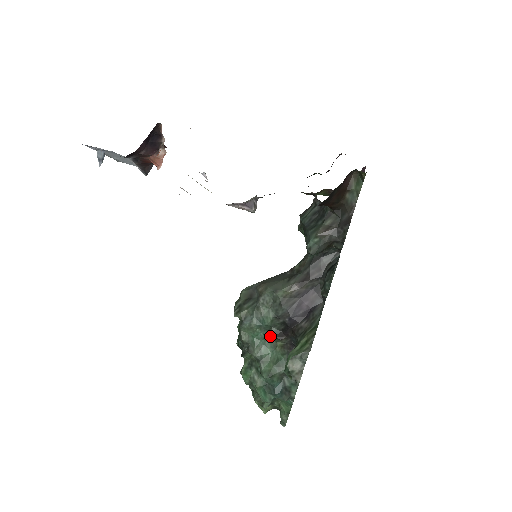
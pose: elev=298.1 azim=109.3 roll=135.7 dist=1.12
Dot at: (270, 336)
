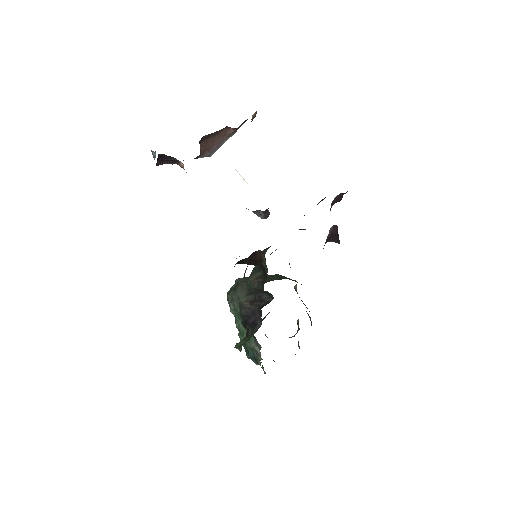
Dot at: occluded
